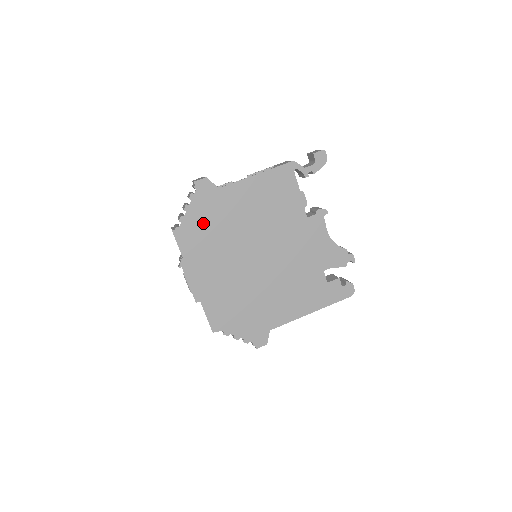
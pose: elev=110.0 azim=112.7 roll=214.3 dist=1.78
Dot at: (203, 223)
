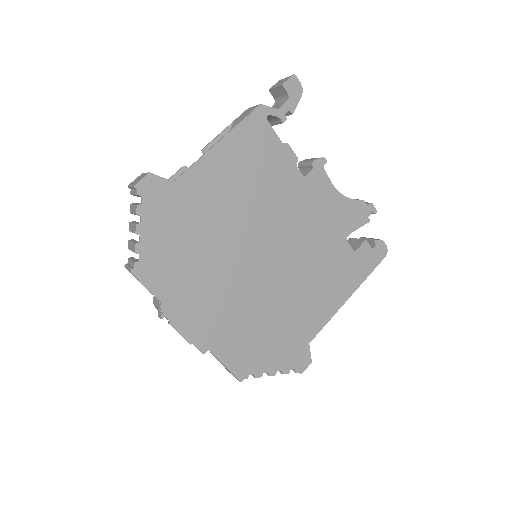
Dot at: (171, 241)
